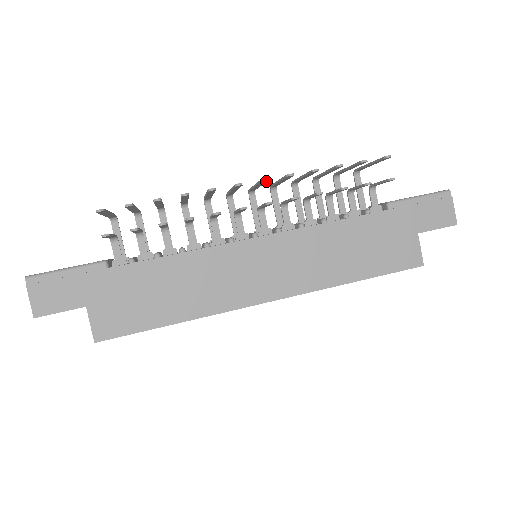
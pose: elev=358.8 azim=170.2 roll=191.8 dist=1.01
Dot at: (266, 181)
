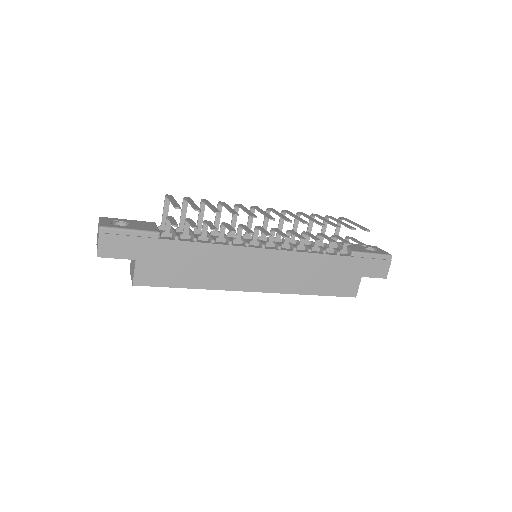
Dot at: (289, 221)
